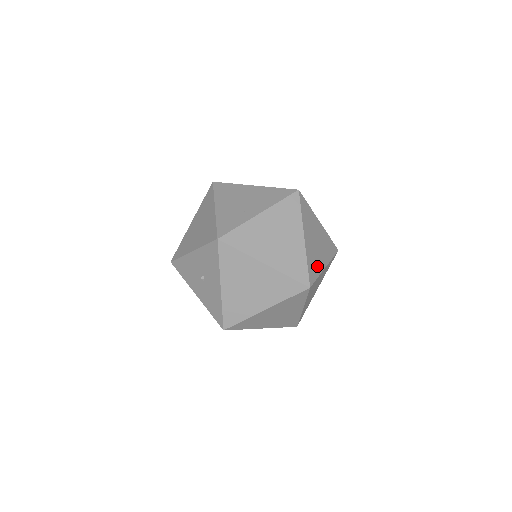
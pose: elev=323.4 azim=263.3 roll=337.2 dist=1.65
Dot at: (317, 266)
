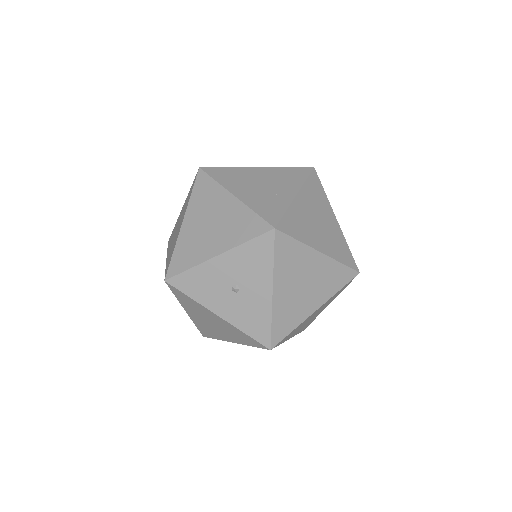
Dot at: occluded
